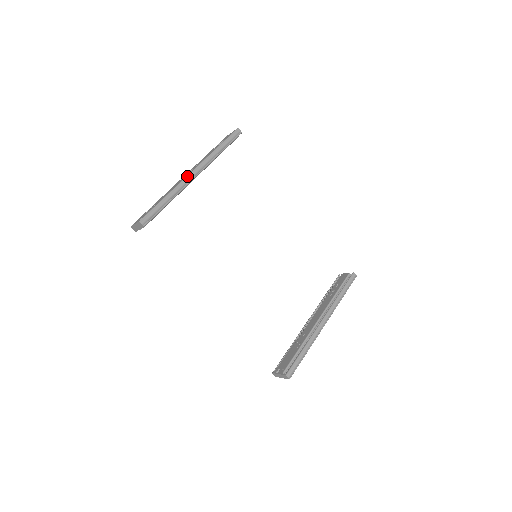
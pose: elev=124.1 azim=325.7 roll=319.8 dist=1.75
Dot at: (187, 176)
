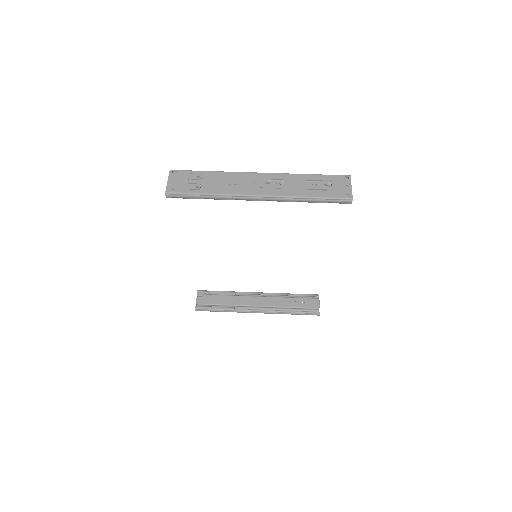
Dot at: (248, 195)
